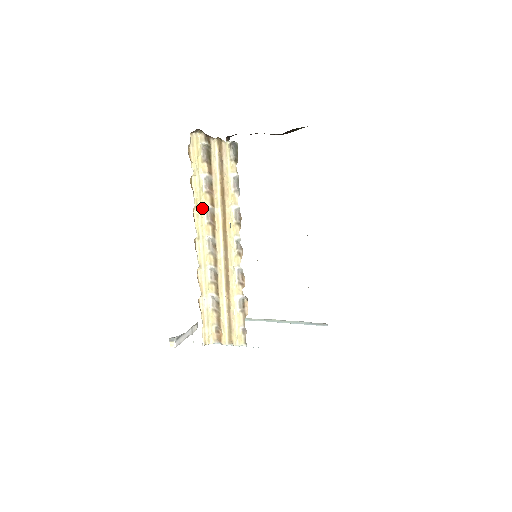
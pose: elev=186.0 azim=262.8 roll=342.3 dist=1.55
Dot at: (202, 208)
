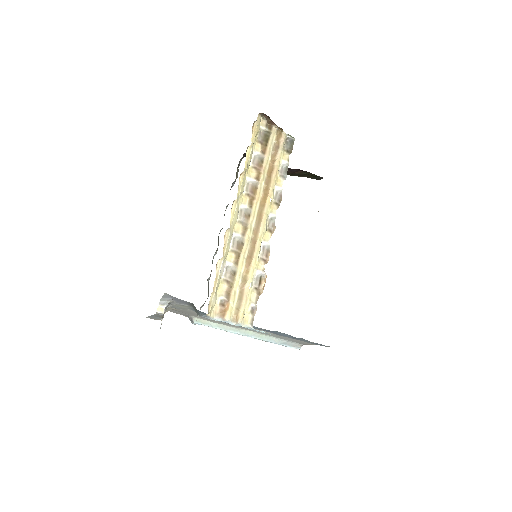
Dot at: (245, 178)
